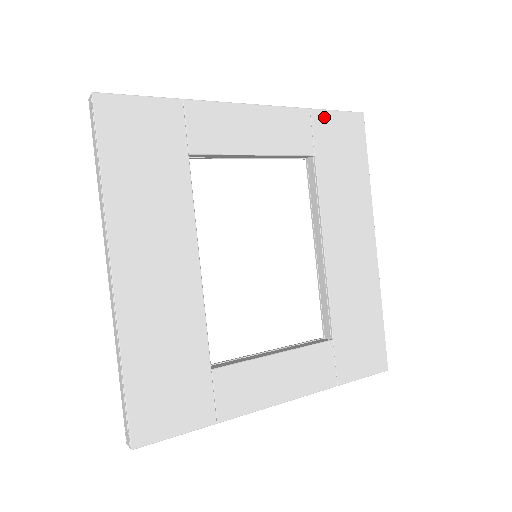
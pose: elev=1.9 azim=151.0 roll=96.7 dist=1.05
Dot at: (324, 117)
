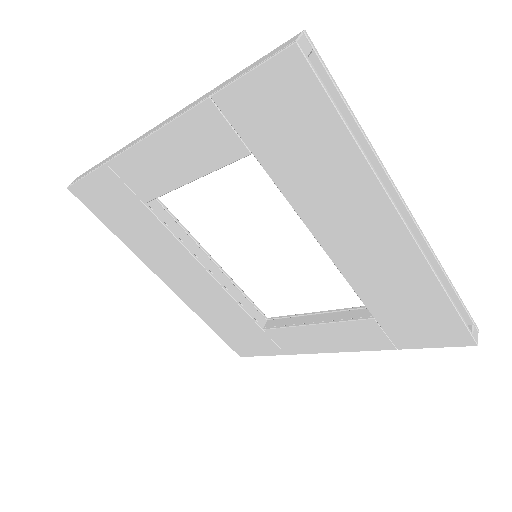
Dot at: (235, 96)
